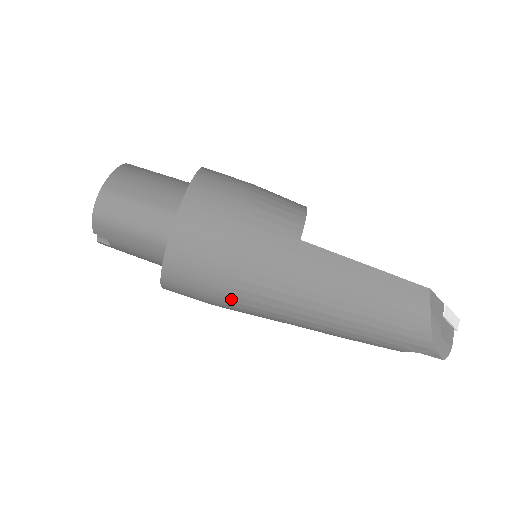
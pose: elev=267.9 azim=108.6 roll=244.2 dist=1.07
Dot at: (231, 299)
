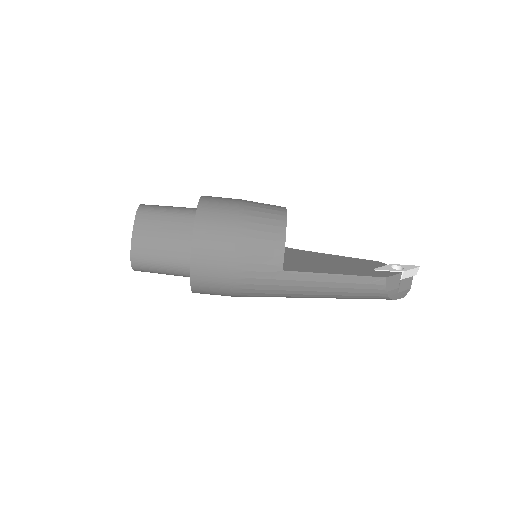
Dot at: occluded
